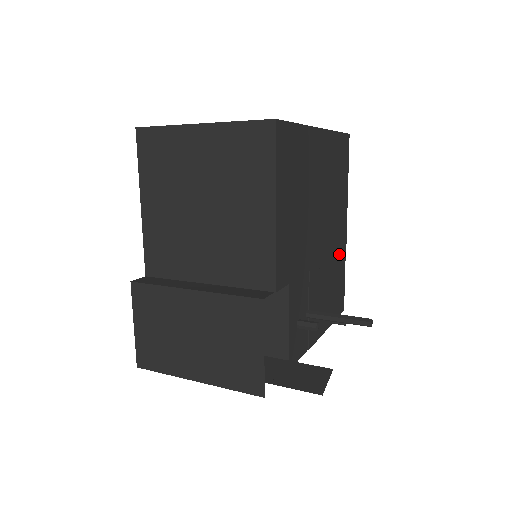
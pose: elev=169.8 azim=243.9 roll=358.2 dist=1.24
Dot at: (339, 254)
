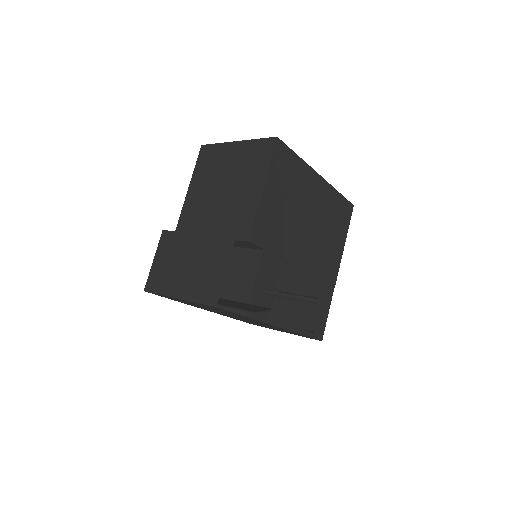
Dot at: (325, 285)
